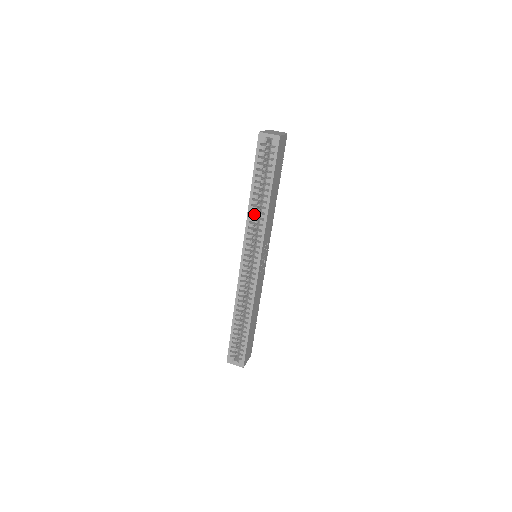
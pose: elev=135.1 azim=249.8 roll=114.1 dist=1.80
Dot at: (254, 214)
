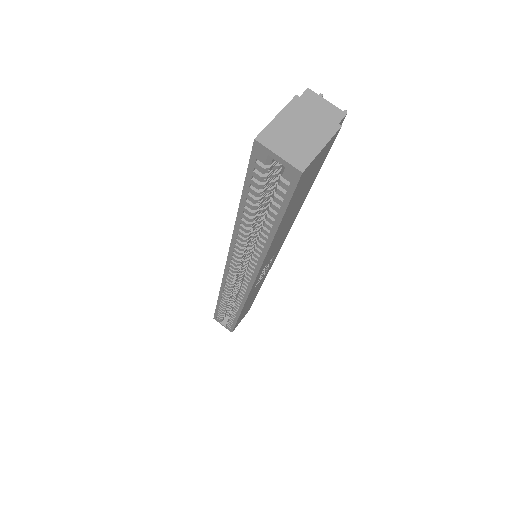
Dot at: (244, 240)
